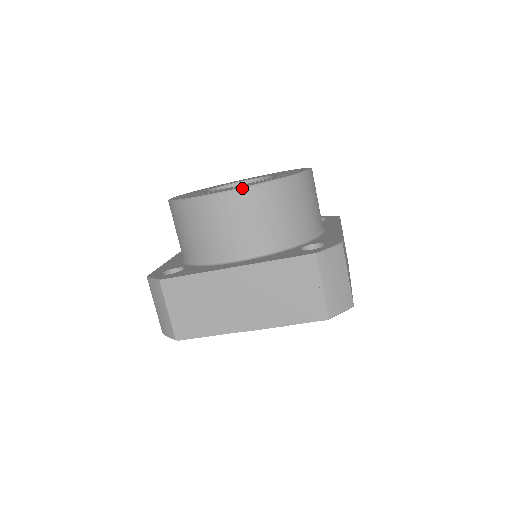
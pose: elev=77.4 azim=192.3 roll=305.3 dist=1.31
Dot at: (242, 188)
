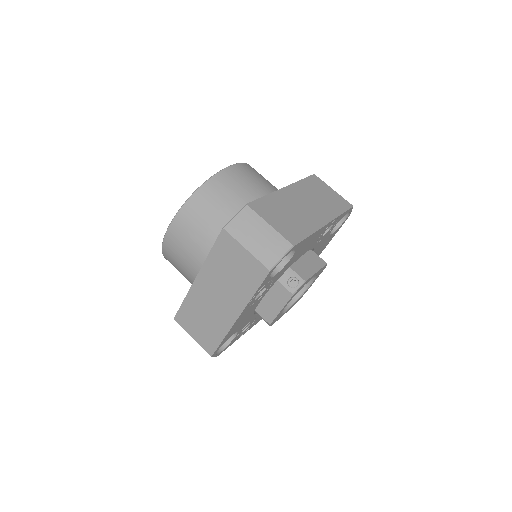
Dot at: (242, 163)
